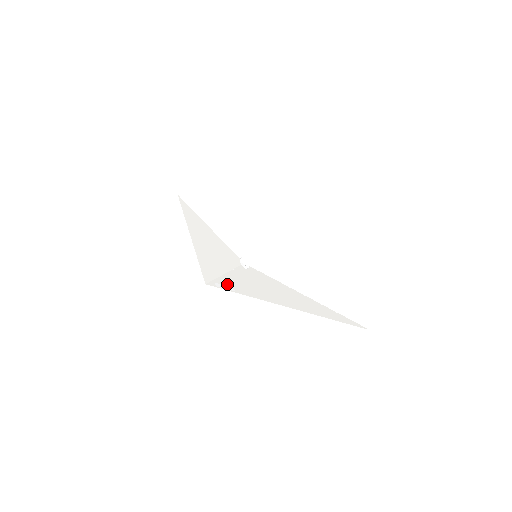
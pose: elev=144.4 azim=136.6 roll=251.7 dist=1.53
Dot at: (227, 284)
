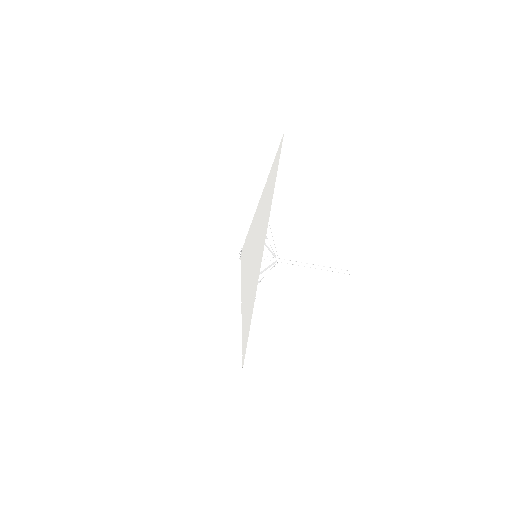
Dot at: occluded
